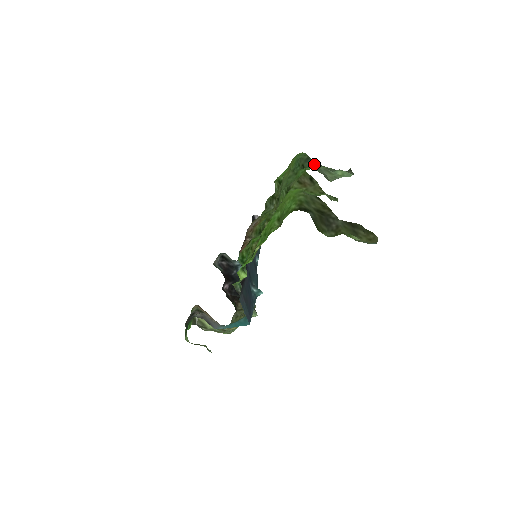
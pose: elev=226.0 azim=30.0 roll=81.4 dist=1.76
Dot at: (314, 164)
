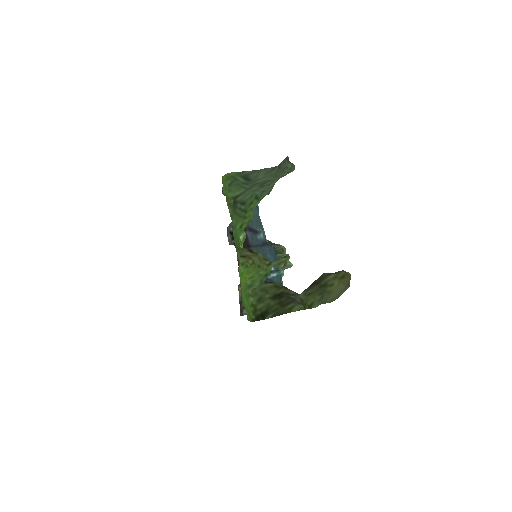
Dot at: (244, 207)
